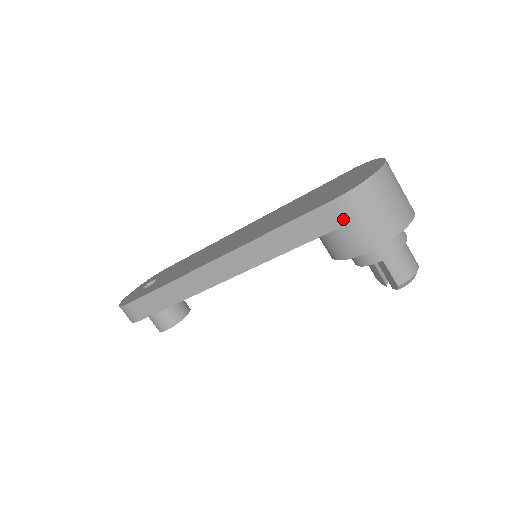
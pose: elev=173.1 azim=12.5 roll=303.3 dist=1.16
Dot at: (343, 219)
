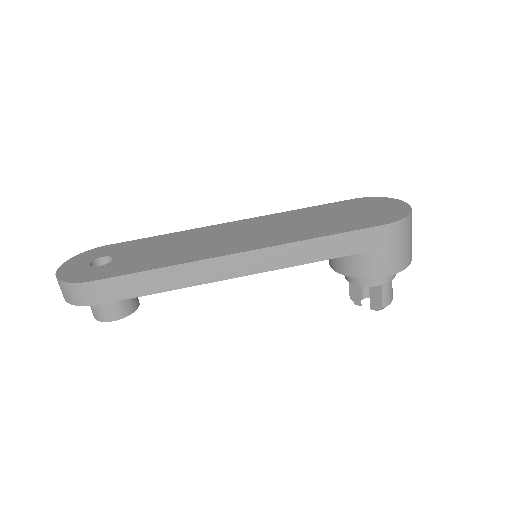
Dot at: (383, 243)
